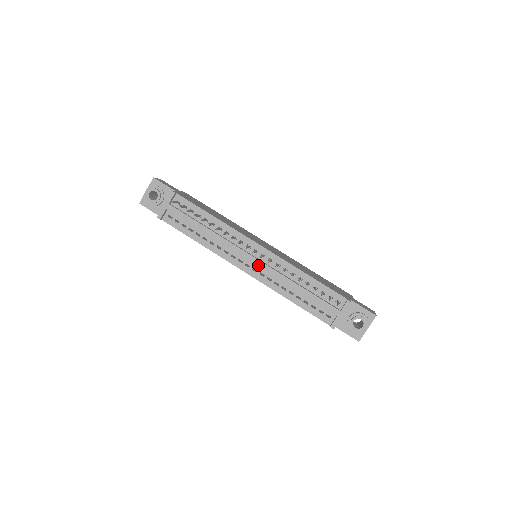
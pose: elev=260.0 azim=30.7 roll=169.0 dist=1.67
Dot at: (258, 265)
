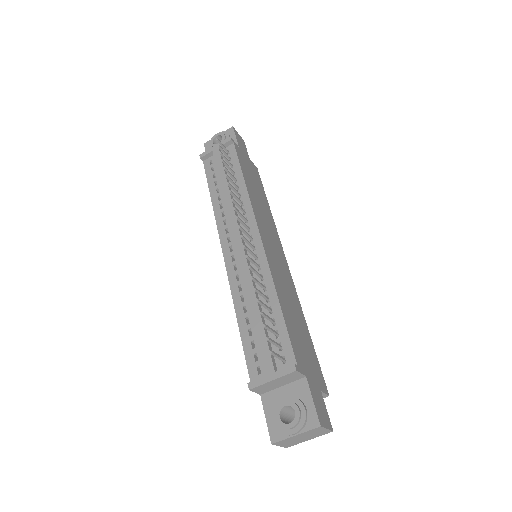
Dot at: (238, 252)
